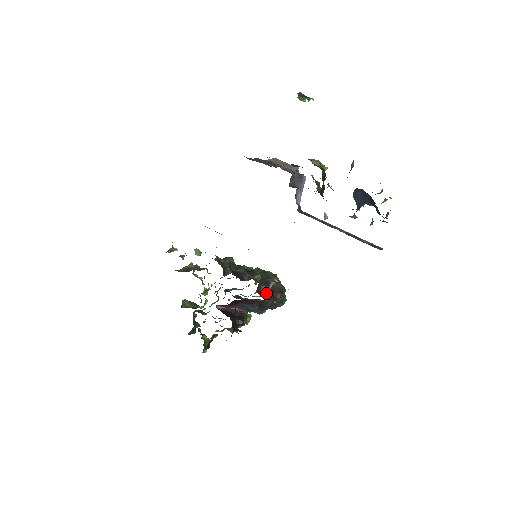
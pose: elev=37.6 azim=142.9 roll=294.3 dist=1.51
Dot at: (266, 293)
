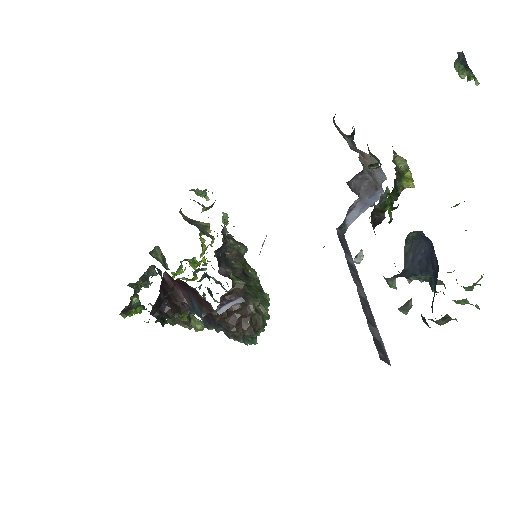
Dot at: (224, 305)
